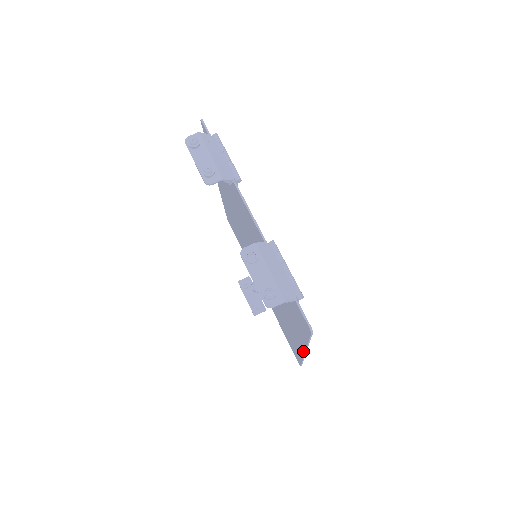
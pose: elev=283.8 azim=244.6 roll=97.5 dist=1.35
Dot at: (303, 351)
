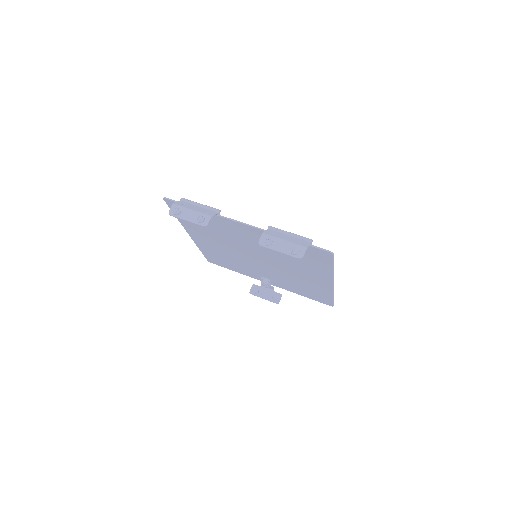
Dot at: (331, 285)
